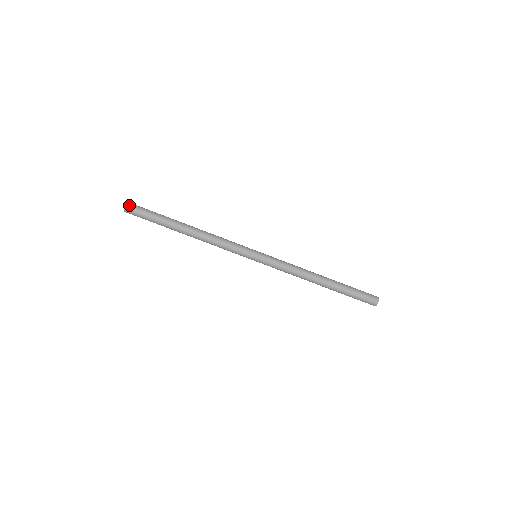
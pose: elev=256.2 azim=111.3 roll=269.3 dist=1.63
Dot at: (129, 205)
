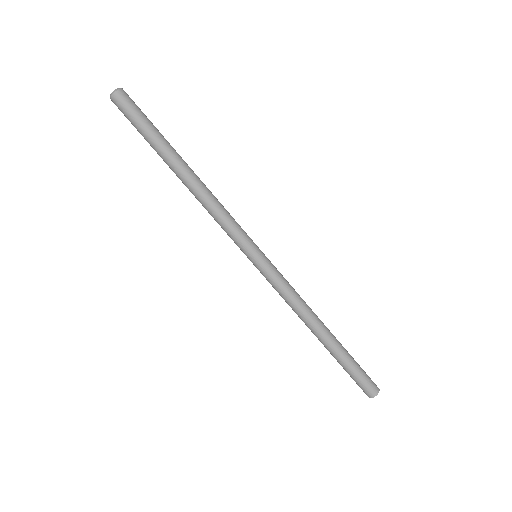
Dot at: (122, 92)
